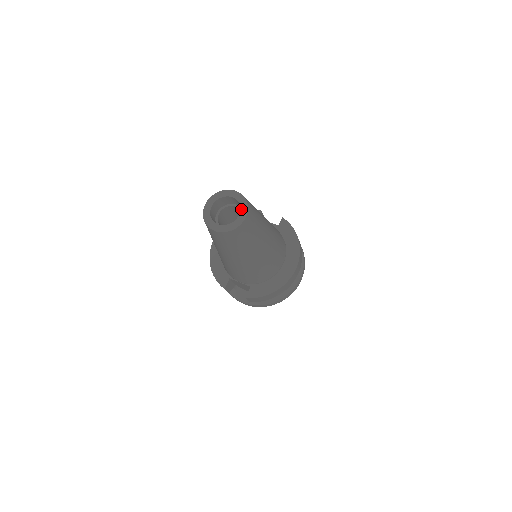
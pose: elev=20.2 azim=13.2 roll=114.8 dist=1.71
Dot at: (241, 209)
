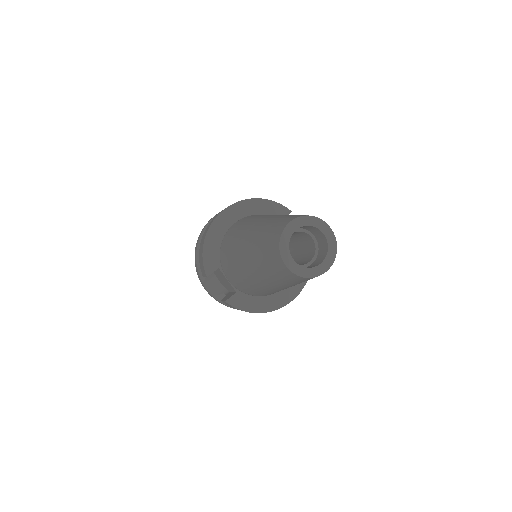
Dot at: (327, 258)
